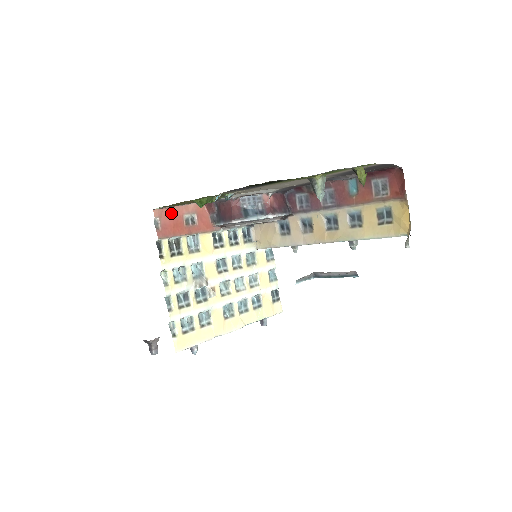
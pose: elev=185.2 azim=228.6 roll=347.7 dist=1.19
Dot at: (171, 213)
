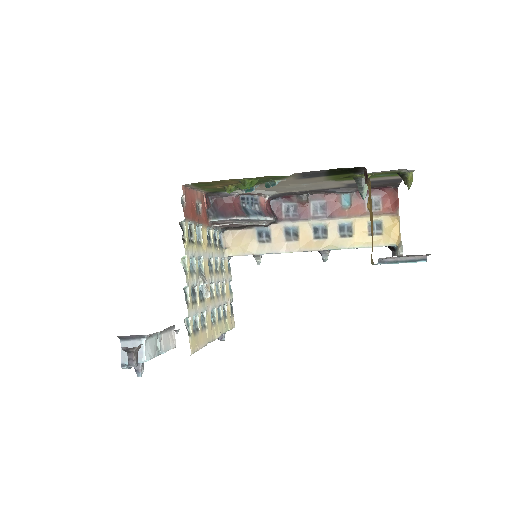
Dot at: (190, 195)
